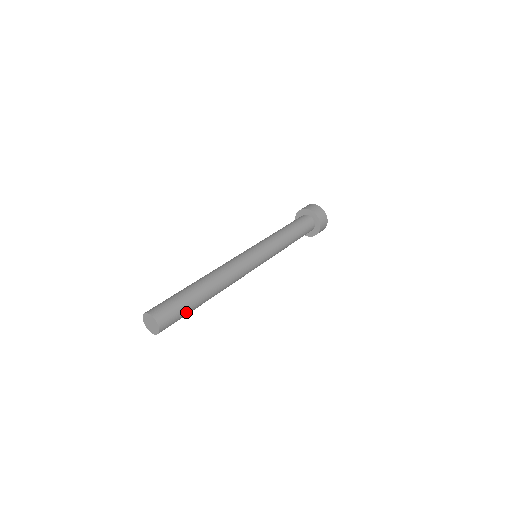
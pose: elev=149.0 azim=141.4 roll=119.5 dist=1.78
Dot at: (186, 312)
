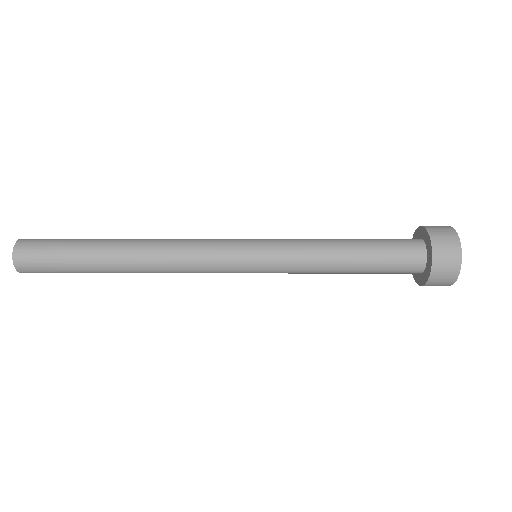
Dot at: (66, 256)
